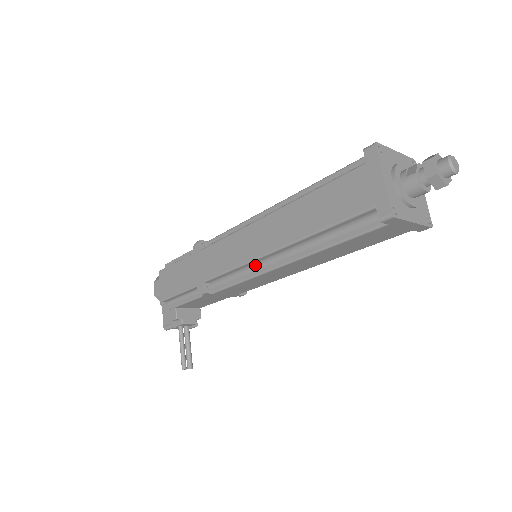
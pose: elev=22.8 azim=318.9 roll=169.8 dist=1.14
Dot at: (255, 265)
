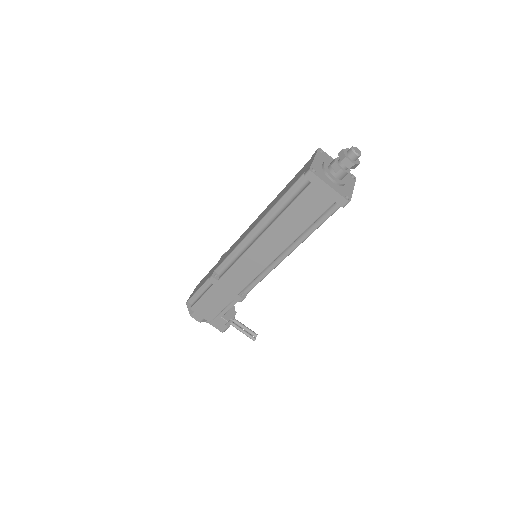
Dot at: (269, 265)
